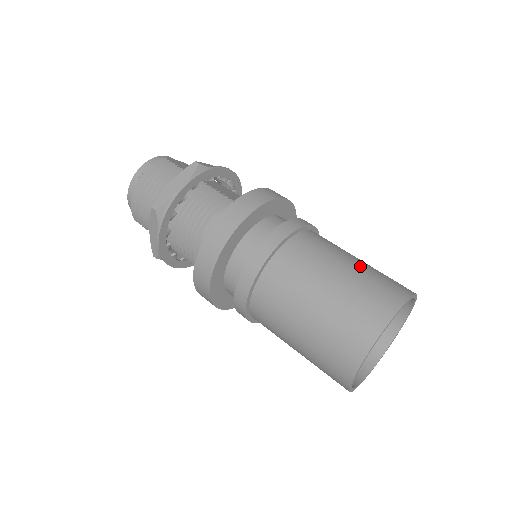
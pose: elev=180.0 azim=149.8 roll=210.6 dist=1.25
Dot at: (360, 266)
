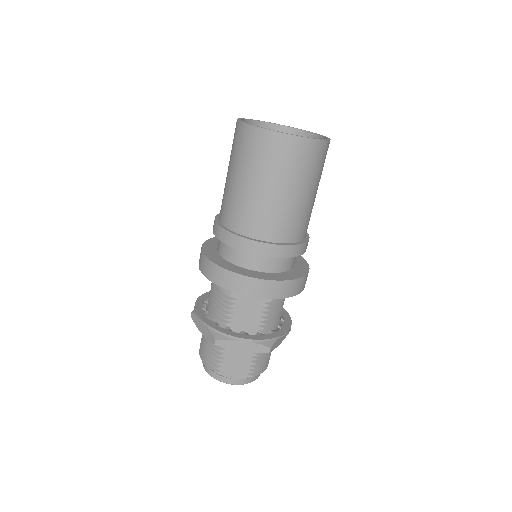
Dot at: occluded
